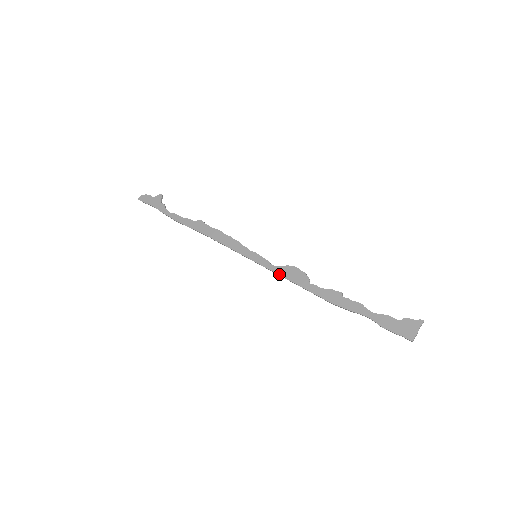
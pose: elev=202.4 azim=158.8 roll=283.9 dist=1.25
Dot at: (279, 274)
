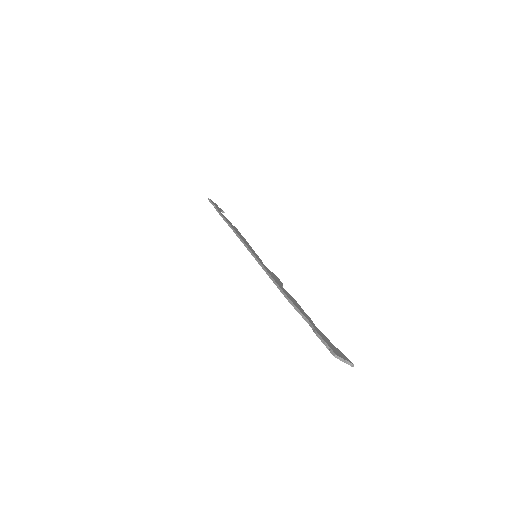
Dot at: (265, 267)
